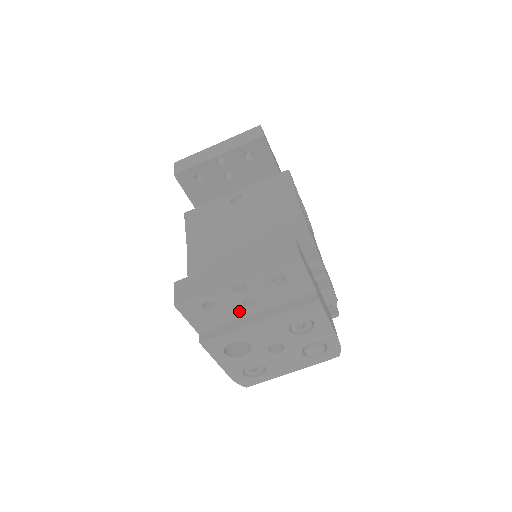
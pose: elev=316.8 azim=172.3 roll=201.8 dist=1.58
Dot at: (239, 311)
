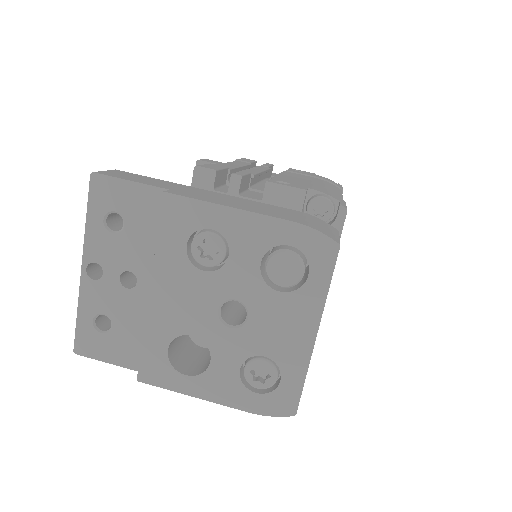
Dot at: (137, 302)
